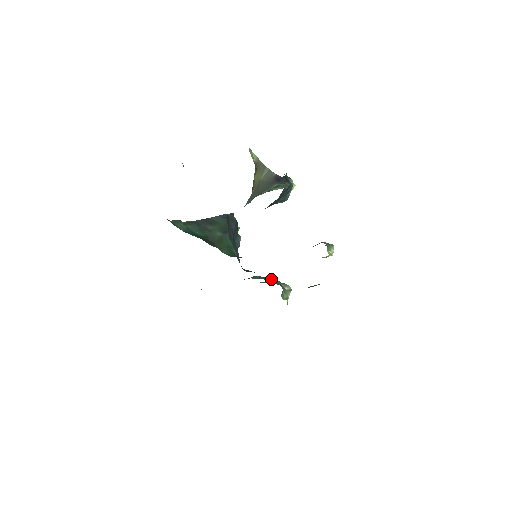
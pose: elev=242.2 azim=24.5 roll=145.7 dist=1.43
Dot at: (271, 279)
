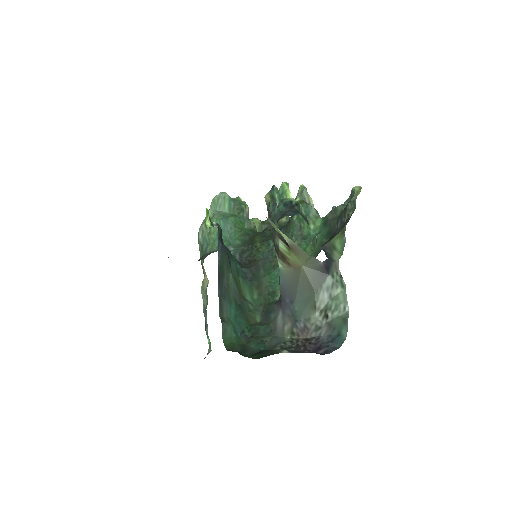
Dot at: (237, 219)
